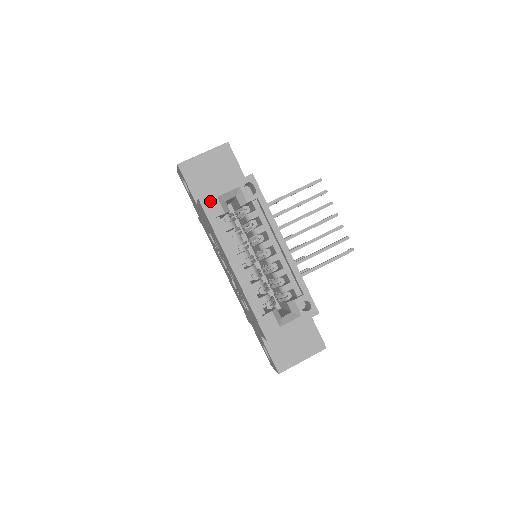
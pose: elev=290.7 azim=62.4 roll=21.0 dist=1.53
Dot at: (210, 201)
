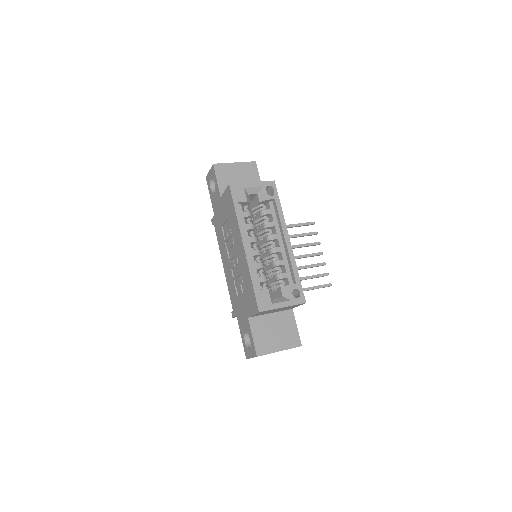
Dot at: (238, 189)
